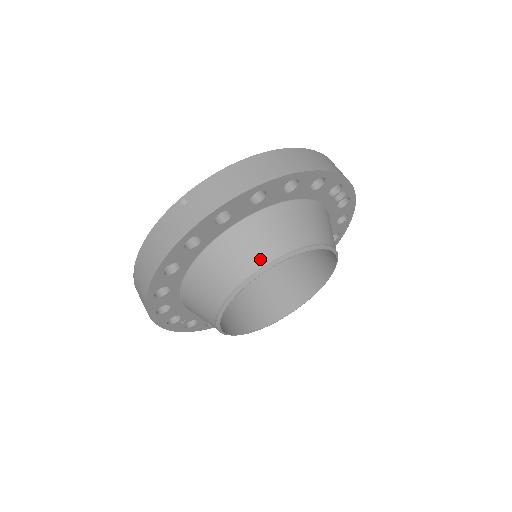
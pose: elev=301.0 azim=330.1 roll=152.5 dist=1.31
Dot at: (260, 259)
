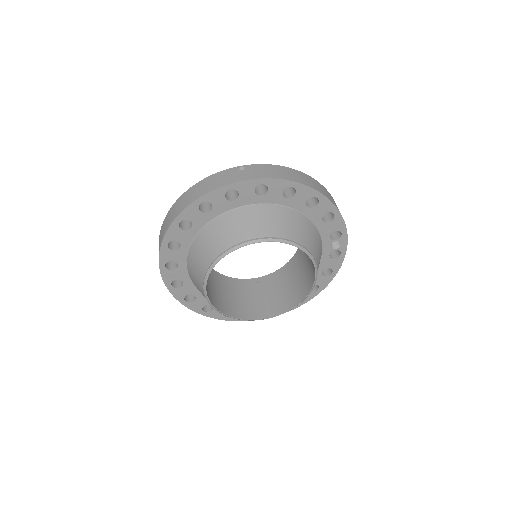
Dot at: (269, 232)
